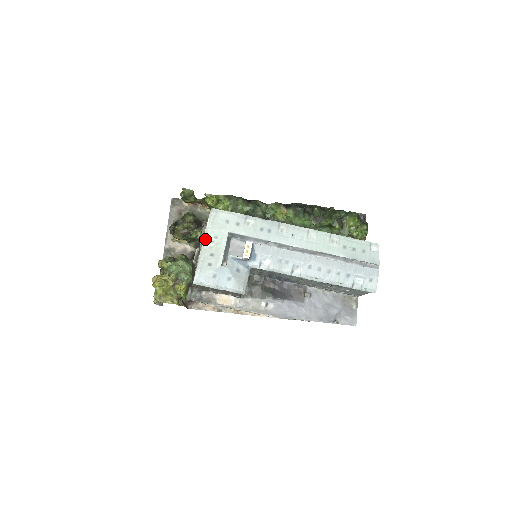
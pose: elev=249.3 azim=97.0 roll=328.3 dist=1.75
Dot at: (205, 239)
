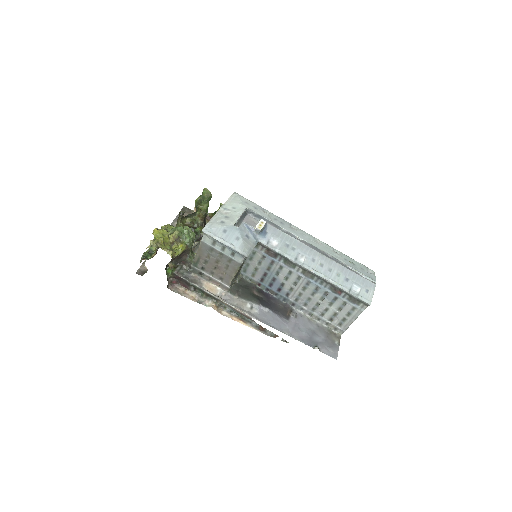
Dot at: (223, 207)
